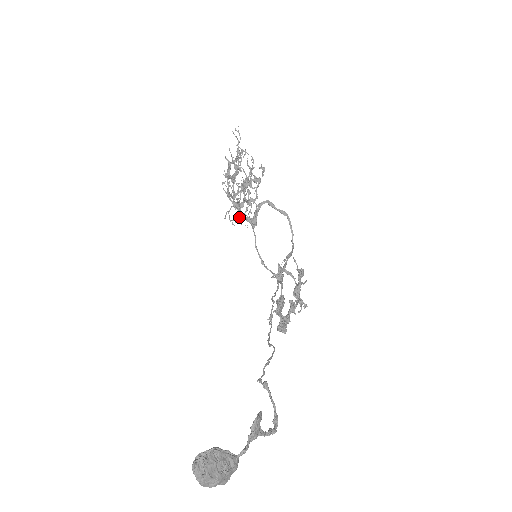
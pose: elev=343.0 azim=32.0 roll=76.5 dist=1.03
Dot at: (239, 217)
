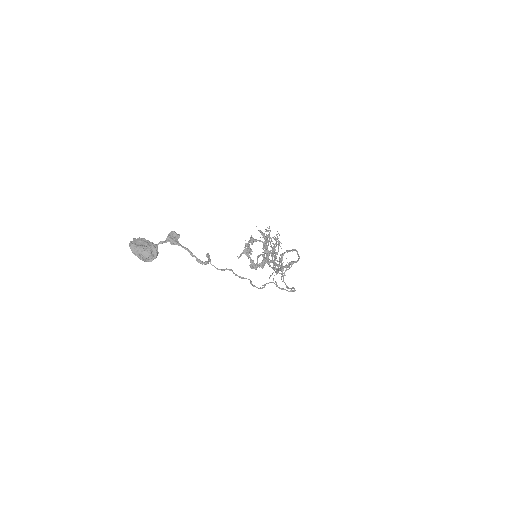
Dot at: occluded
